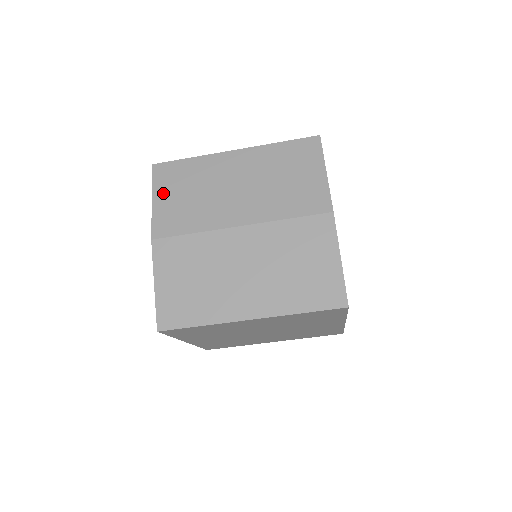
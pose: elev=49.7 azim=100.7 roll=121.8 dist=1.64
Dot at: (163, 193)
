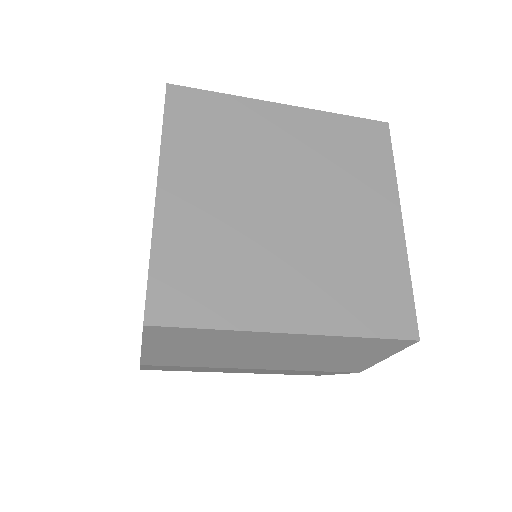
Dot at: (161, 346)
